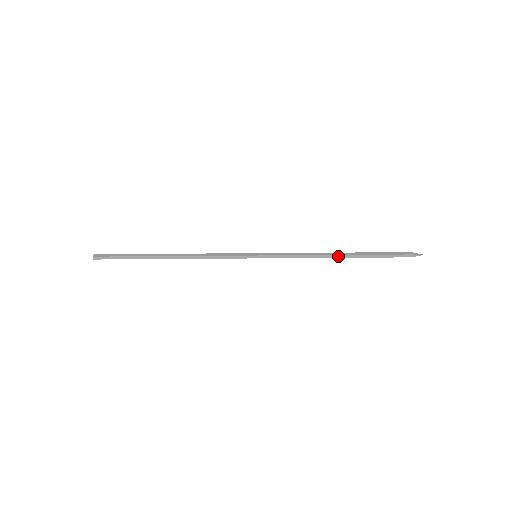
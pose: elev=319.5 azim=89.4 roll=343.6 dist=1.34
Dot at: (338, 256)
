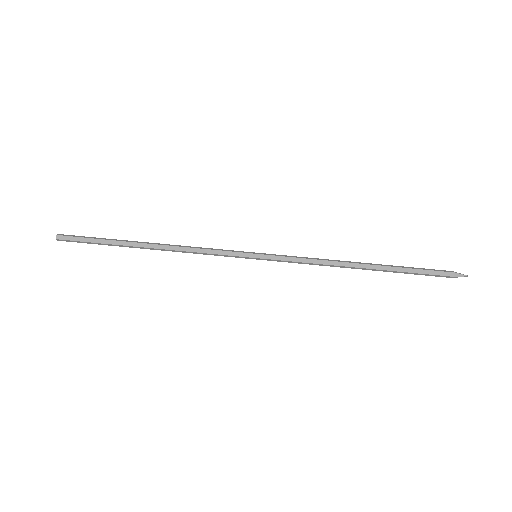
Dot at: (359, 268)
